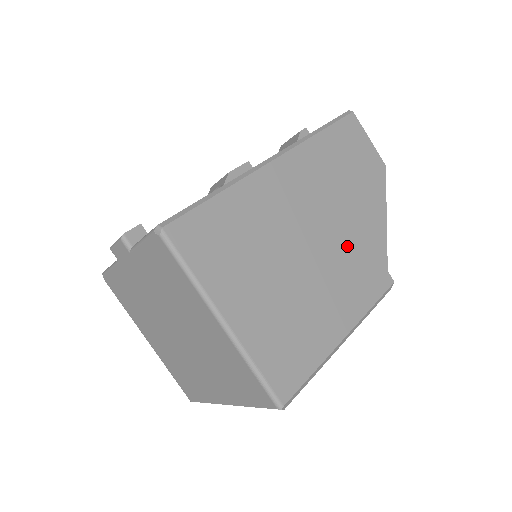
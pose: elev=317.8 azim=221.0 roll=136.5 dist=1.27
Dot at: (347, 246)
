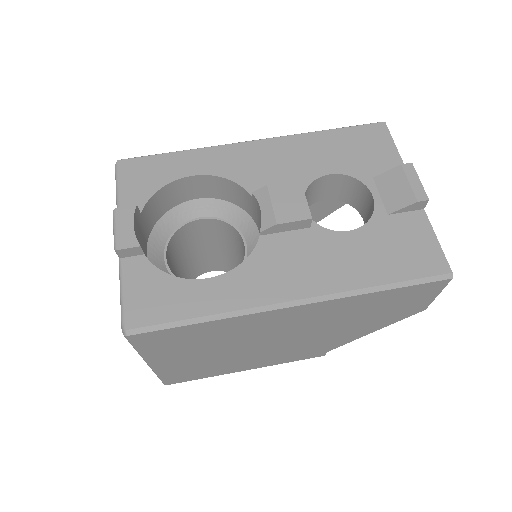
Dot at: (305, 343)
